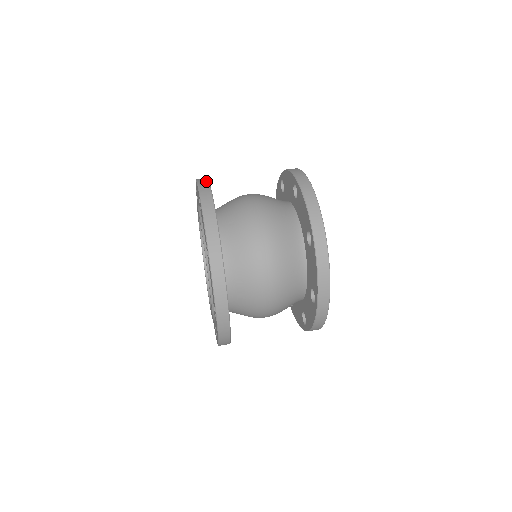
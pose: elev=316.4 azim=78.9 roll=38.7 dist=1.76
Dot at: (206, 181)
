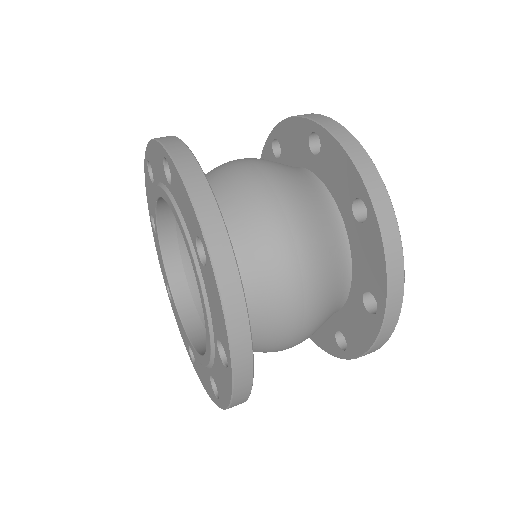
Dot at: (213, 205)
